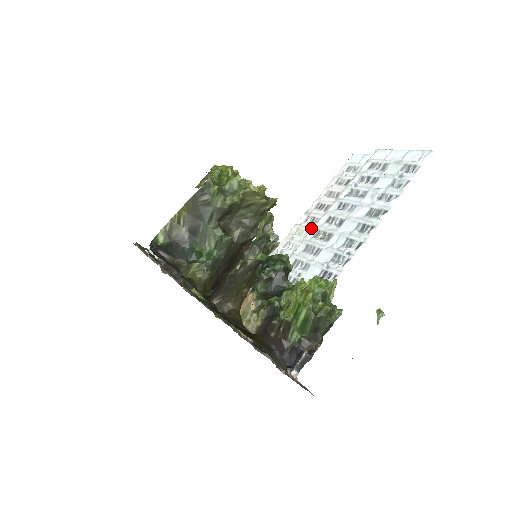
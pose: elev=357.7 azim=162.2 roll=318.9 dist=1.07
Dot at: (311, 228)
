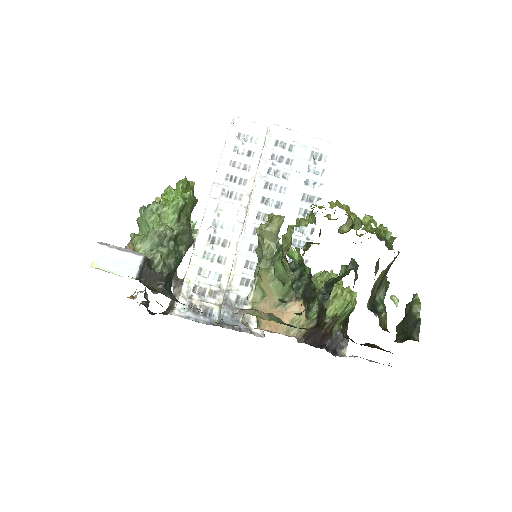
Dot at: (237, 205)
